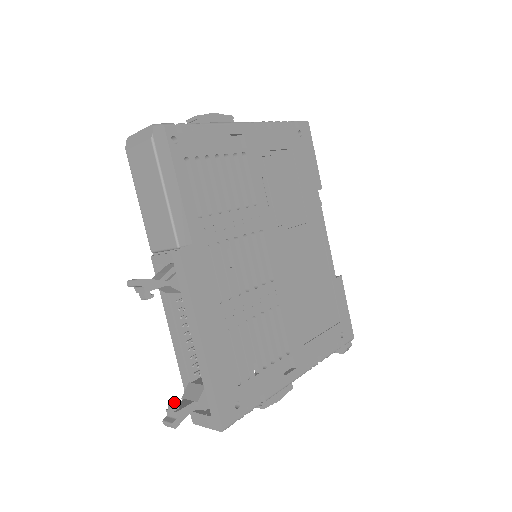
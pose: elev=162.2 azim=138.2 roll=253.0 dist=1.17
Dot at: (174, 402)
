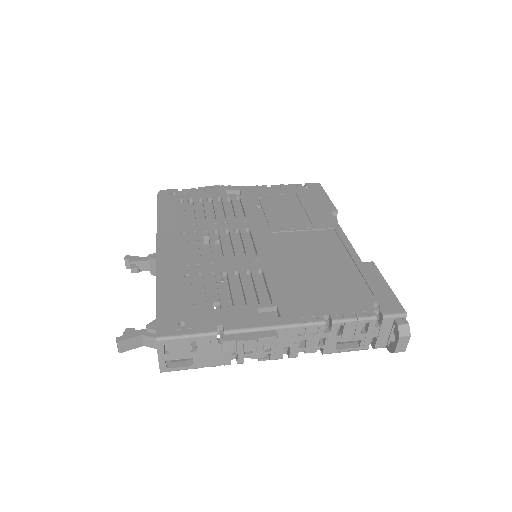
Dot at: (128, 328)
